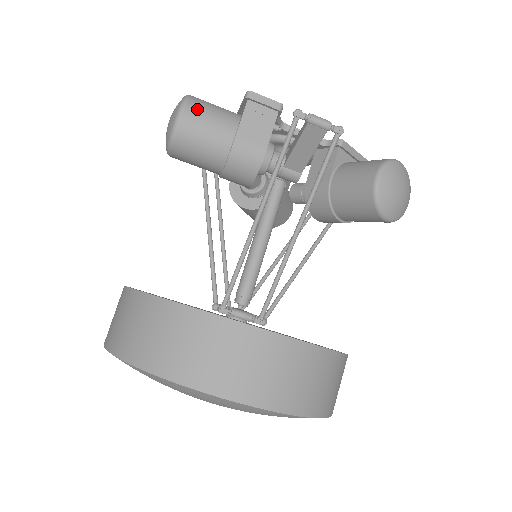
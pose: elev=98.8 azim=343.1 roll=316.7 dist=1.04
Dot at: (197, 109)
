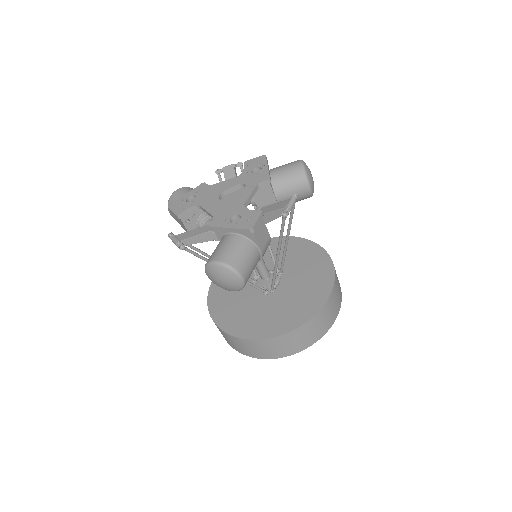
Dot at: (243, 267)
